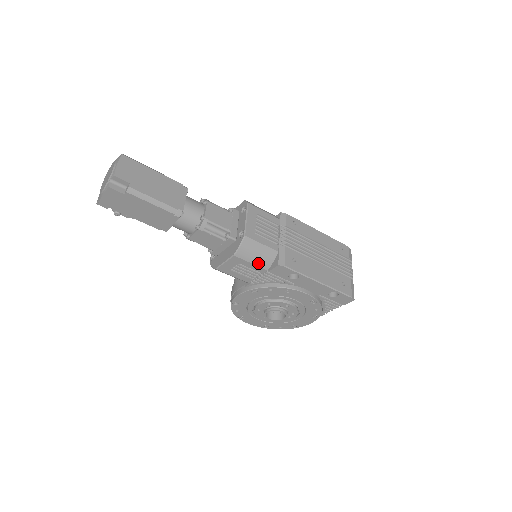
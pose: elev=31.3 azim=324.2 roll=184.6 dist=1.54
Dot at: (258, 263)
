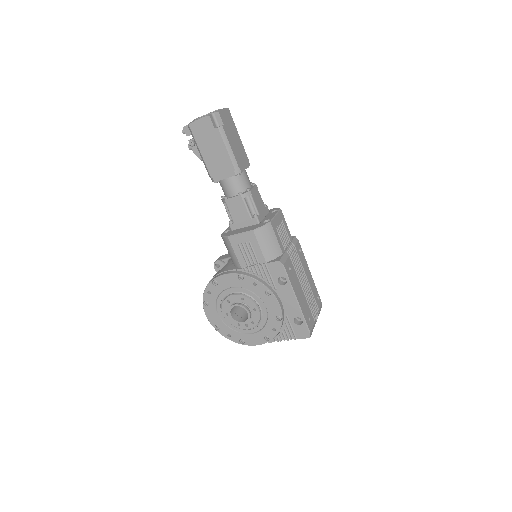
Dot at: (264, 251)
